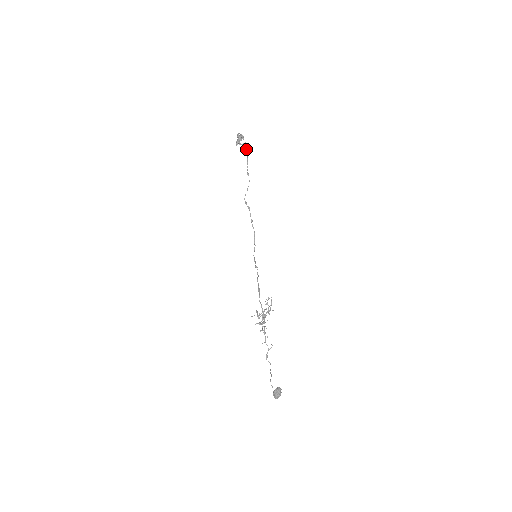
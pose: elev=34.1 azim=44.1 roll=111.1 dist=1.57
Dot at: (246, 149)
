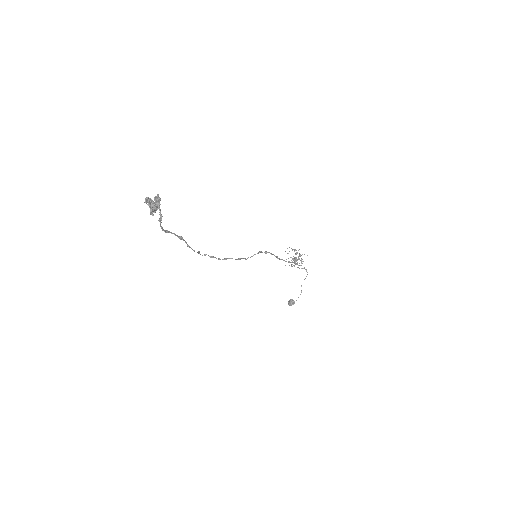
Dot at: (166, 232)
